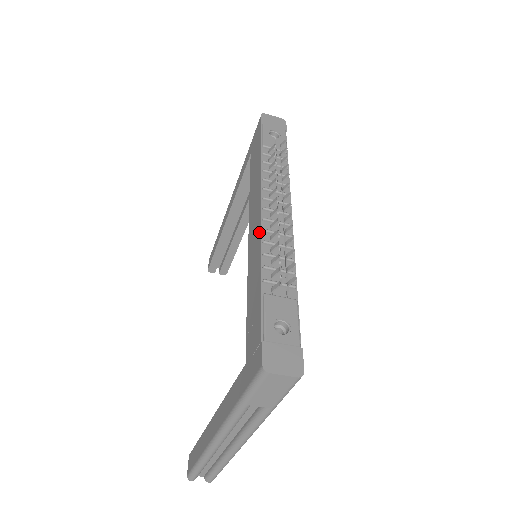
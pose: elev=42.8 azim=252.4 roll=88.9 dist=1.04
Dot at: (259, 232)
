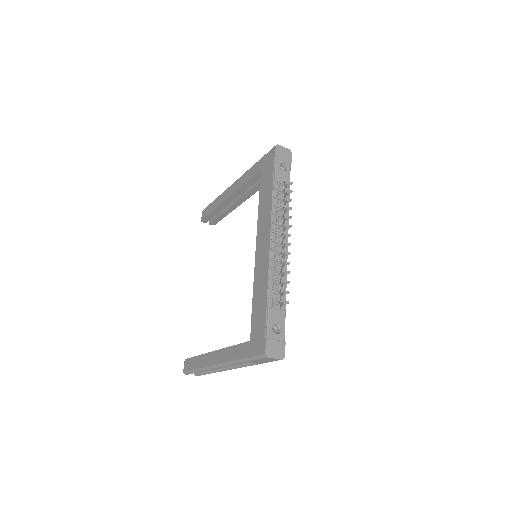
Dot at: (268, 258)
